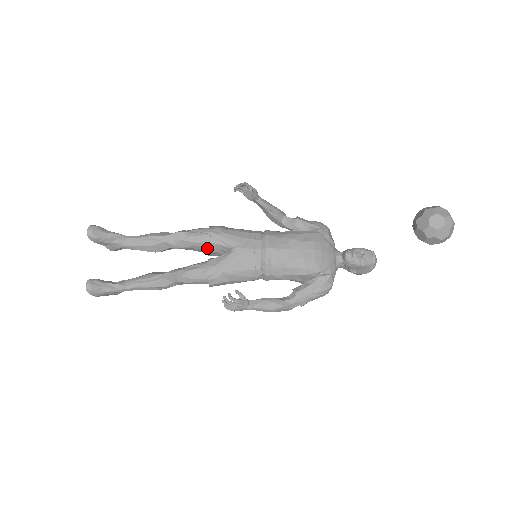
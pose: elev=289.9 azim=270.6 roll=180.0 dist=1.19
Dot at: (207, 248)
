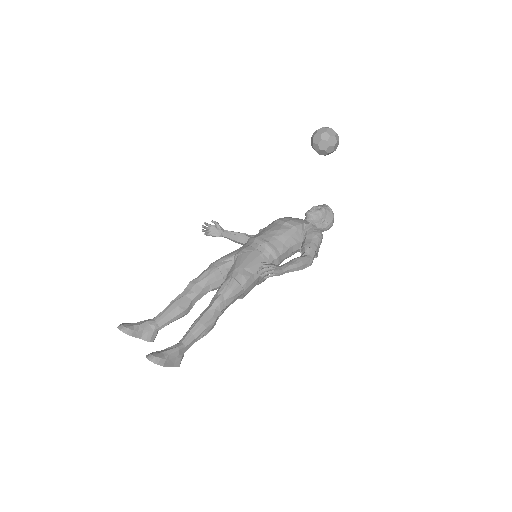
Dot at: (219, 276)
